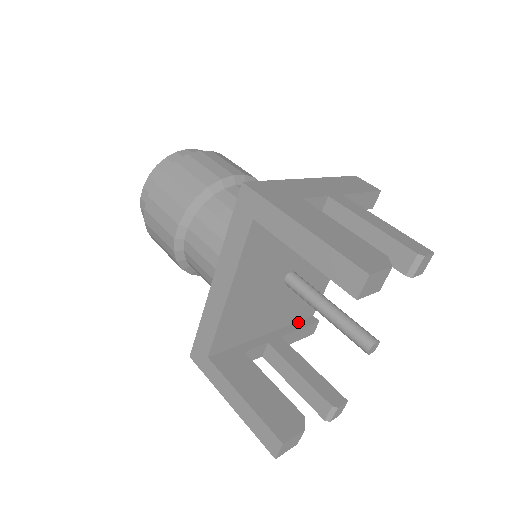
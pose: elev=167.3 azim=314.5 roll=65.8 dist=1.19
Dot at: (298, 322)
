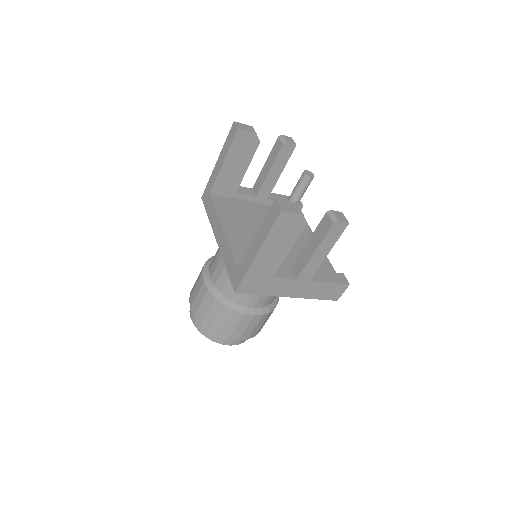
Dot at: occluded
